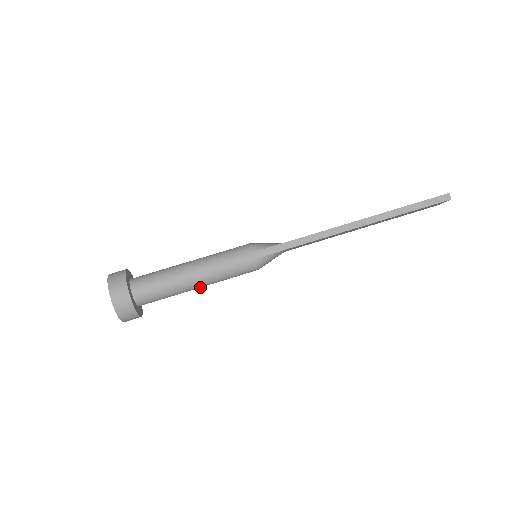
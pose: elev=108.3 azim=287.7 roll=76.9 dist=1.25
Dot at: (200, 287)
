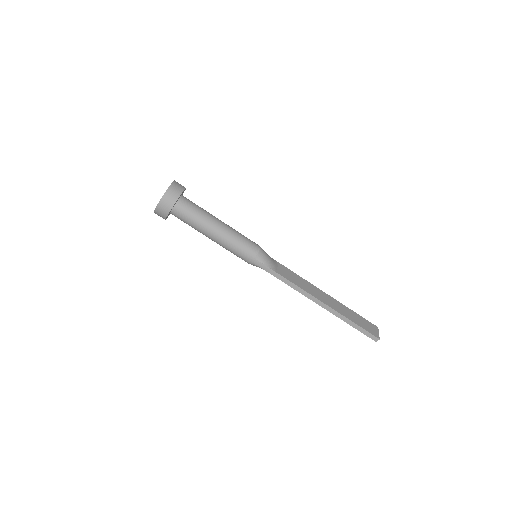
Dot at: occluded
